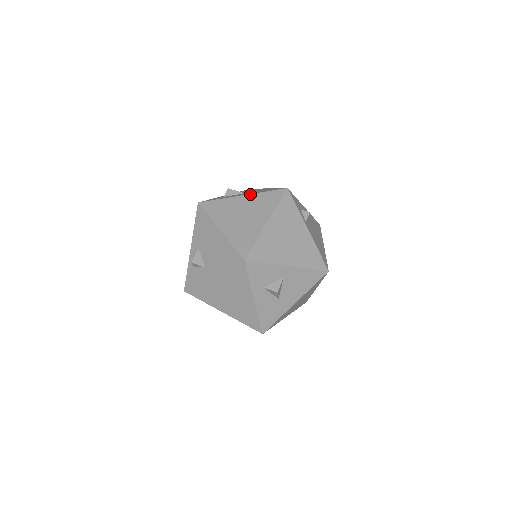
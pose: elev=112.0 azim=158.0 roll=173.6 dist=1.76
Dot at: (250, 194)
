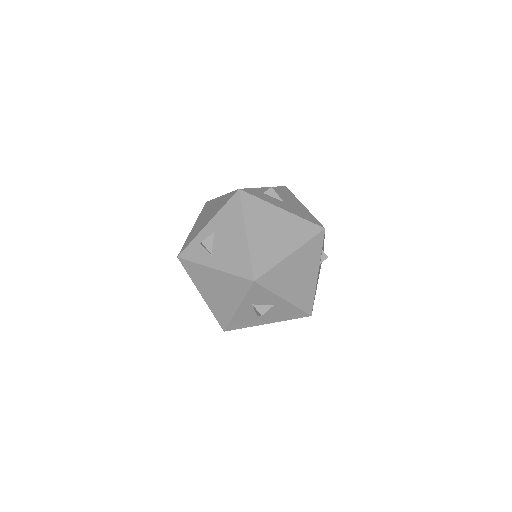
Dot at: (290, 212)
